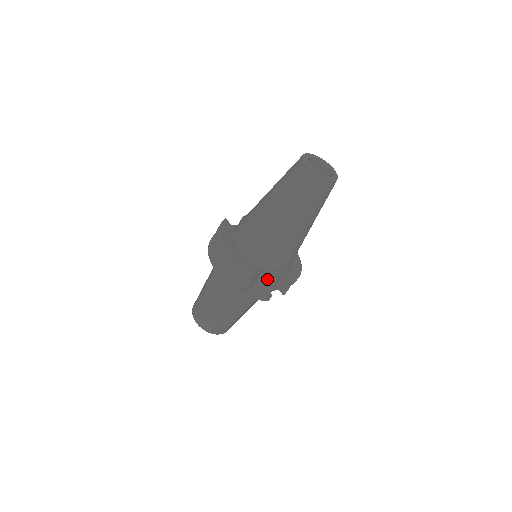
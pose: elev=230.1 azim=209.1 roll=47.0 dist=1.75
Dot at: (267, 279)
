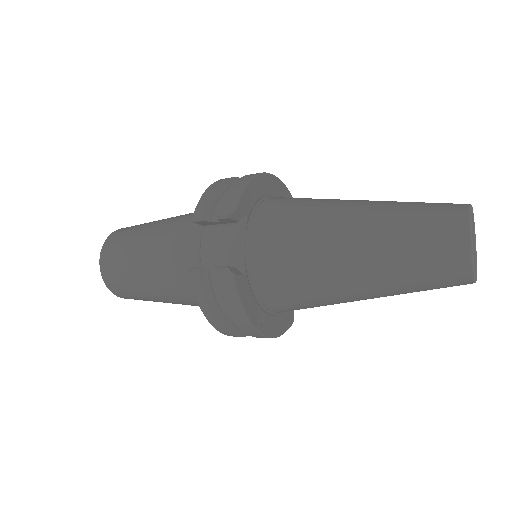
Dot at: occluded
